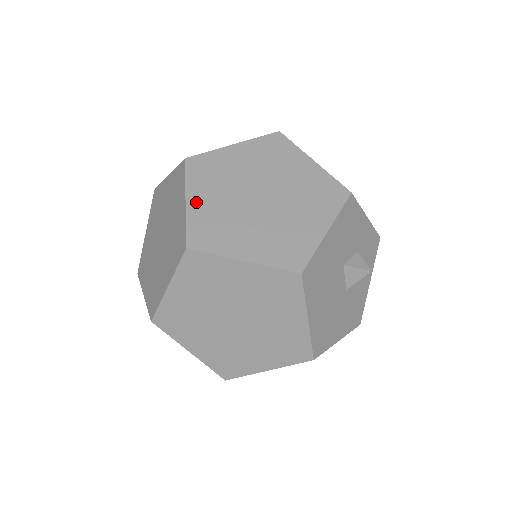
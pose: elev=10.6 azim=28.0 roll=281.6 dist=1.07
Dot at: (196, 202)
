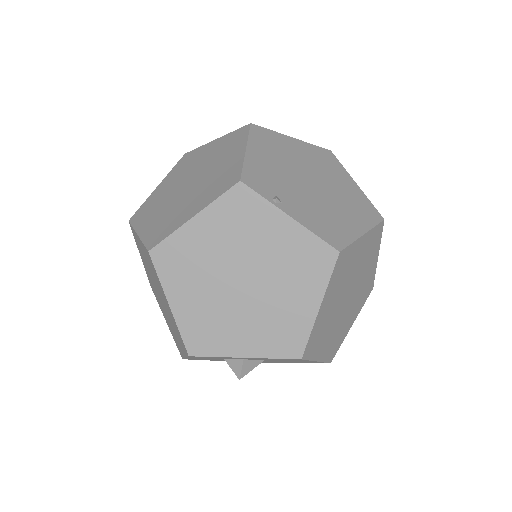
Dot at: occluded
